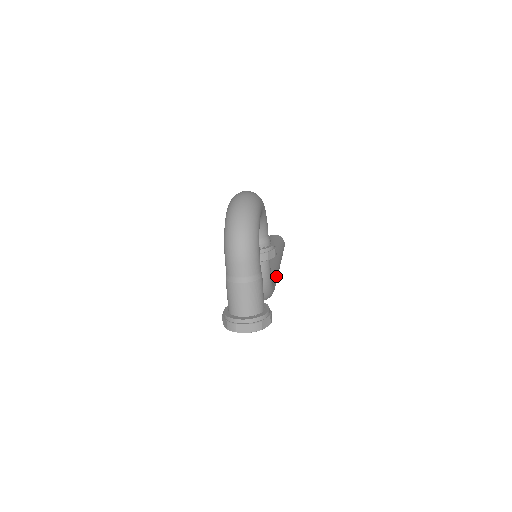
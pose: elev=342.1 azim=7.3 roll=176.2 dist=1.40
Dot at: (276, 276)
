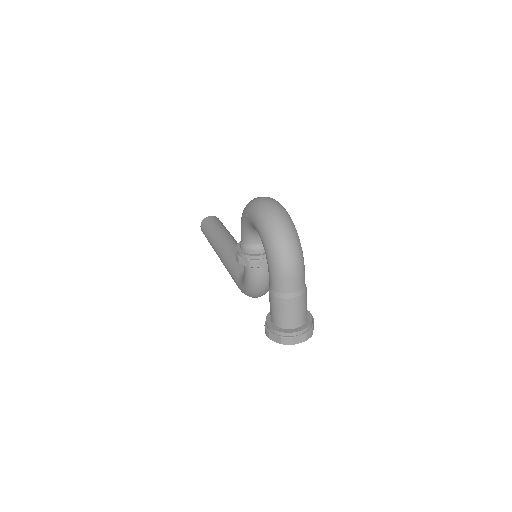
Dot at: occluded
